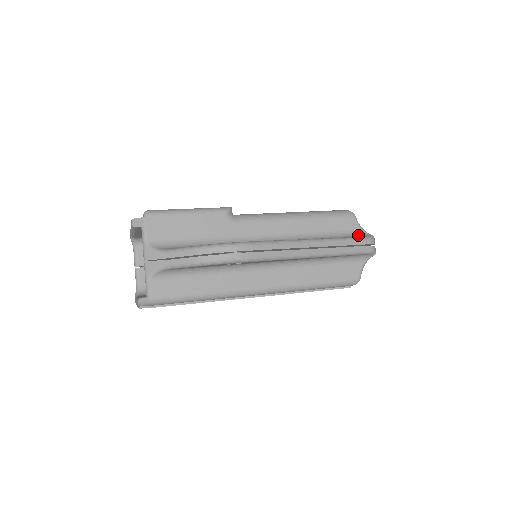
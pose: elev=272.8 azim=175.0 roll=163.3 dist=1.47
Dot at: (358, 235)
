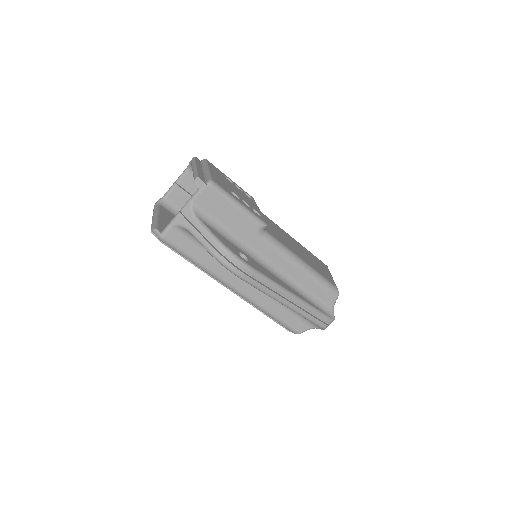
Dot at: (326, 311)
